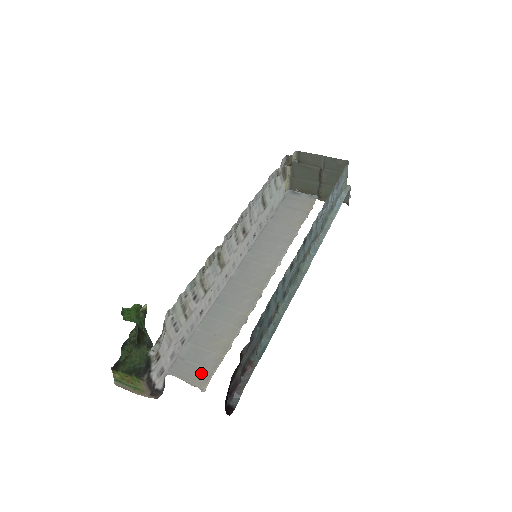
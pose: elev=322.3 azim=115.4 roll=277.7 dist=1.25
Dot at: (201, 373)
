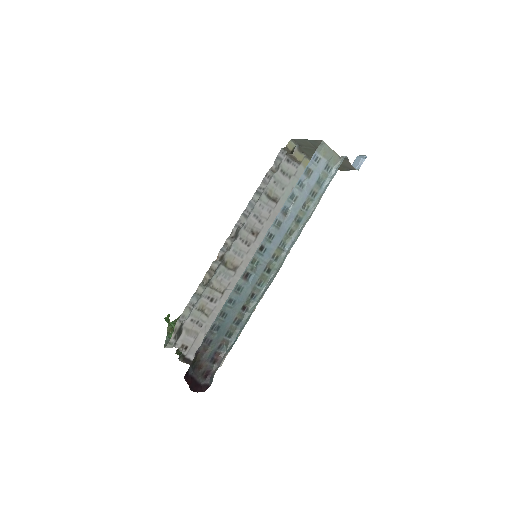
Dot at: occluded
